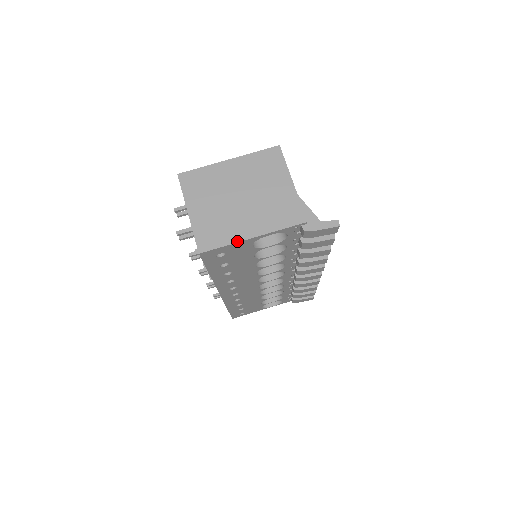
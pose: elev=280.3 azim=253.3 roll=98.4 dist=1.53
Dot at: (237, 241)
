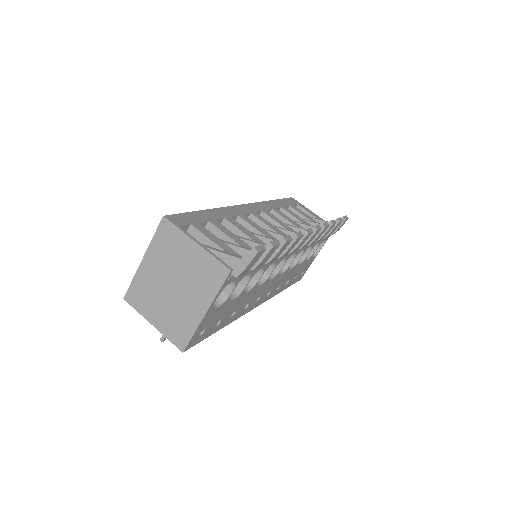
Dot at: (198, 325)
